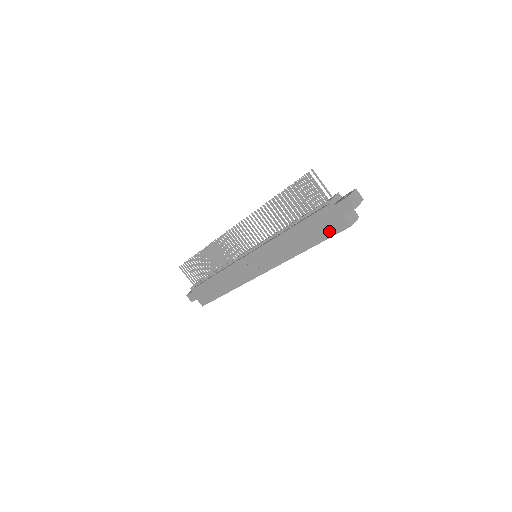
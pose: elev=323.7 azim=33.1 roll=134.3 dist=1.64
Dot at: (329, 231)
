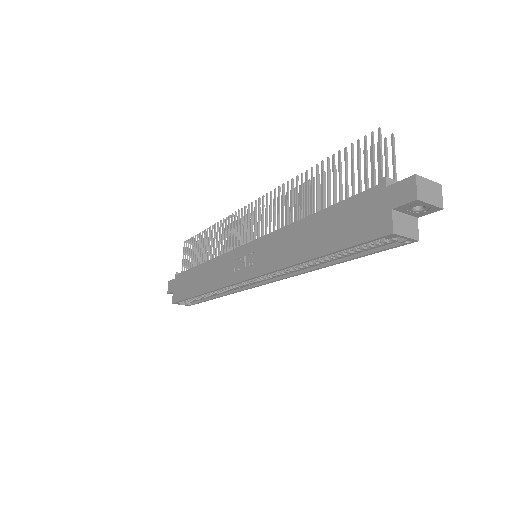
Dot at: (356, 233)
